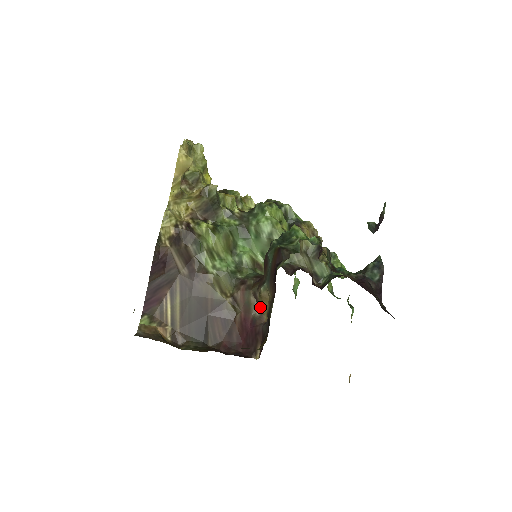
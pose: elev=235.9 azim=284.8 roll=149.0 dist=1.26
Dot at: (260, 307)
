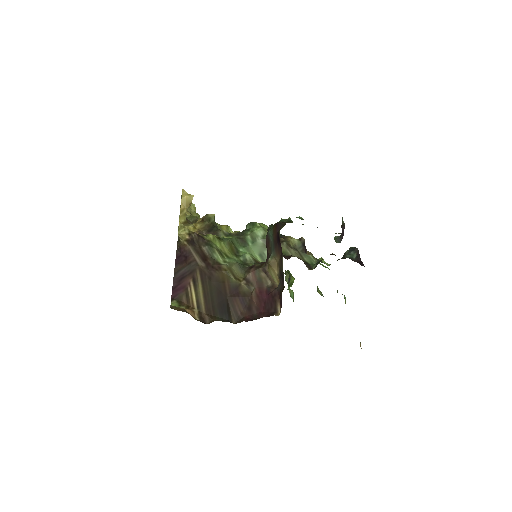
Dot at: (271, 278)
